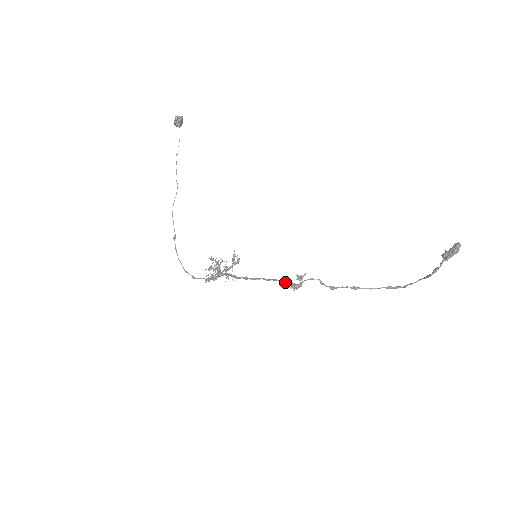
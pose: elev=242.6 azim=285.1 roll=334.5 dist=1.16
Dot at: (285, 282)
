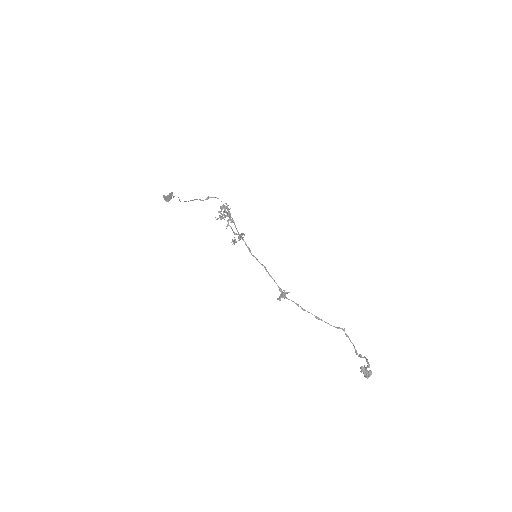
Dot at: occluded
